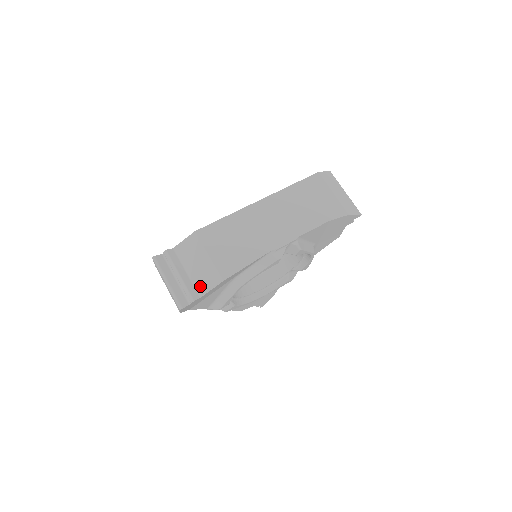
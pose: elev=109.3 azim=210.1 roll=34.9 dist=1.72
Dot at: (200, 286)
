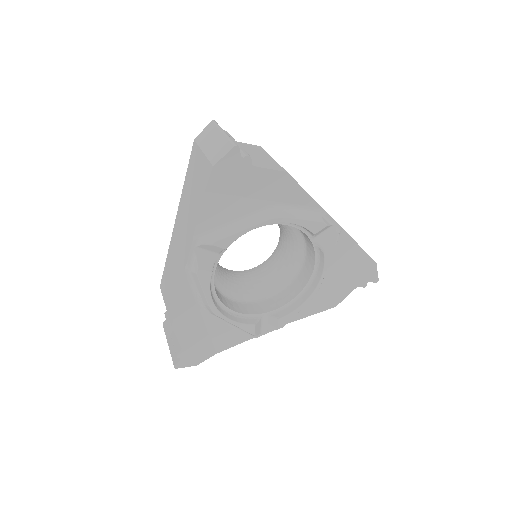
Dot at: (255, 162)
